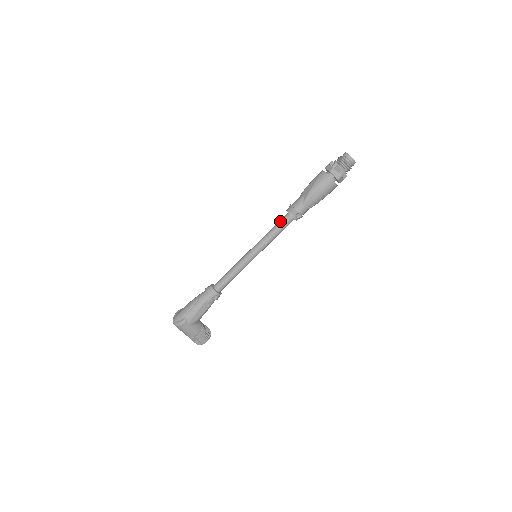
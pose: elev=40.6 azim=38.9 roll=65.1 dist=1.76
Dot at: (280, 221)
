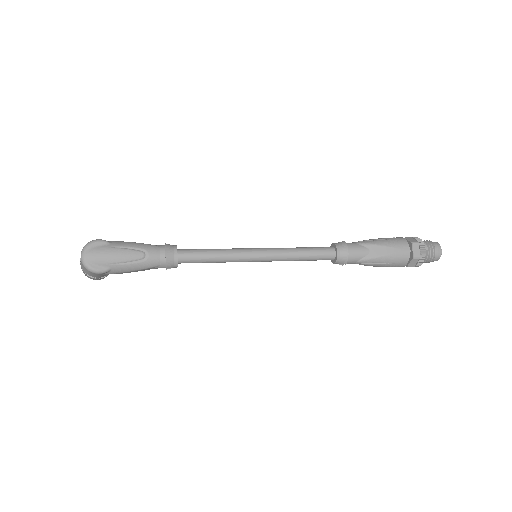
Dot at: (320, 253)
